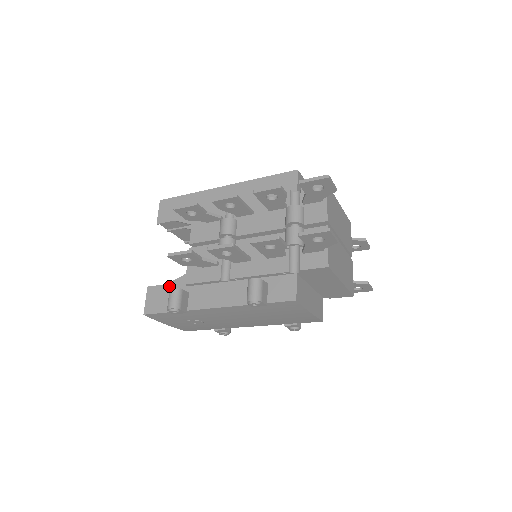
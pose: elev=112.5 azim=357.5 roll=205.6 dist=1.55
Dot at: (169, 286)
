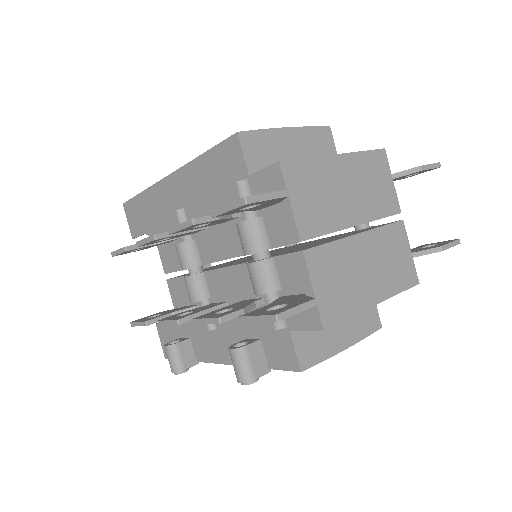
Dot at: (171, 326)
